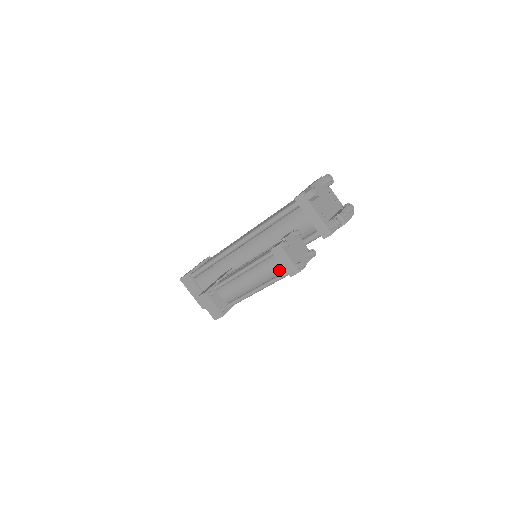
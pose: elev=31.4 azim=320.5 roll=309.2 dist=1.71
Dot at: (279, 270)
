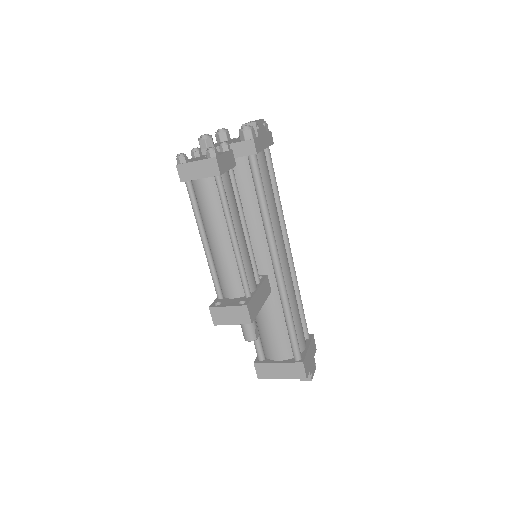
Dot at: (211, 188)
